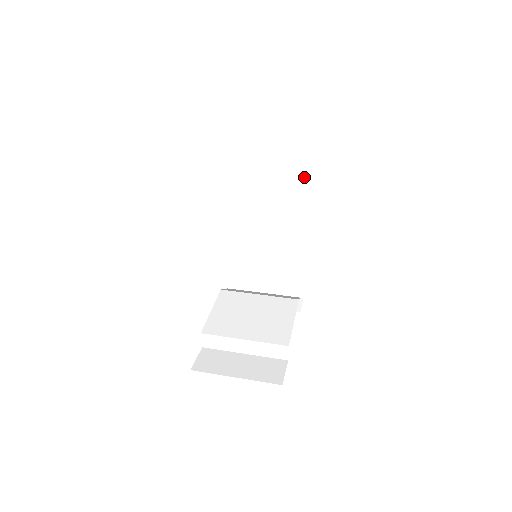
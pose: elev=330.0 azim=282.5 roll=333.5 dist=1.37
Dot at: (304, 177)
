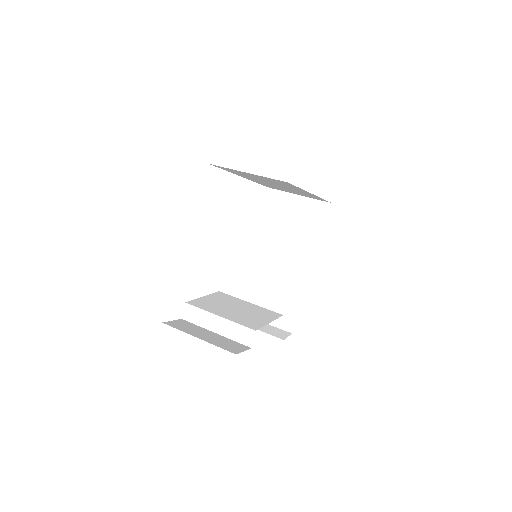
Dot at: (320, 218)
